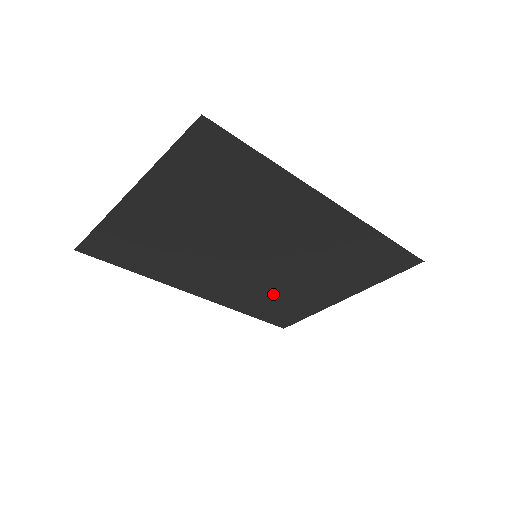
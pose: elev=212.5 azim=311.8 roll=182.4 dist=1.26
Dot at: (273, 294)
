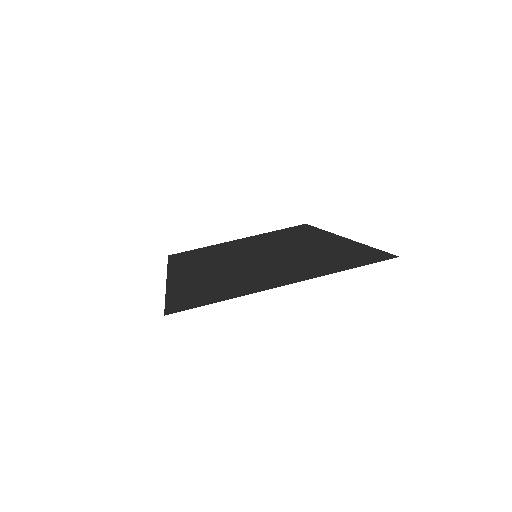
Dot at: (212, 255)
